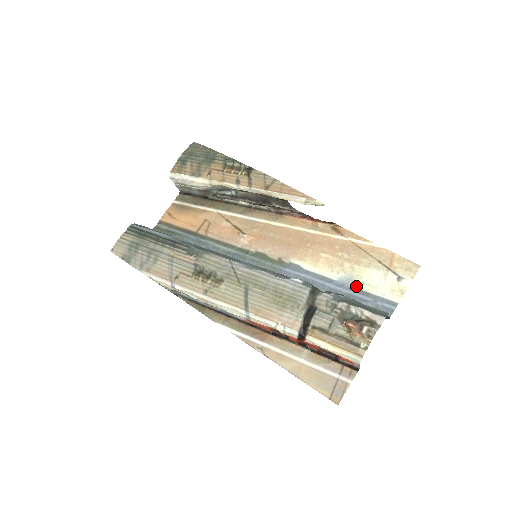
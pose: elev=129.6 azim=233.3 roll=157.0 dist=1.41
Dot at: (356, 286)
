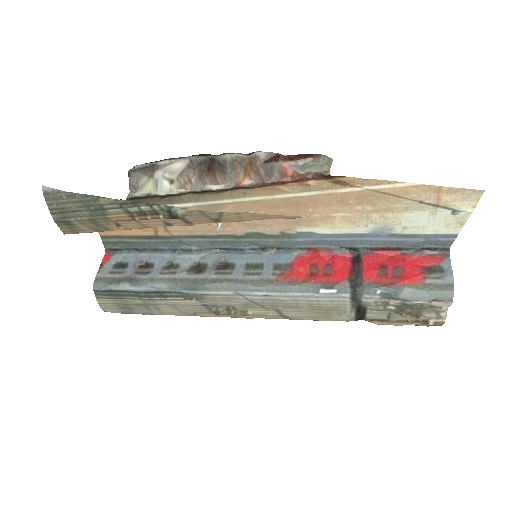
Dot at: (396, 233)
